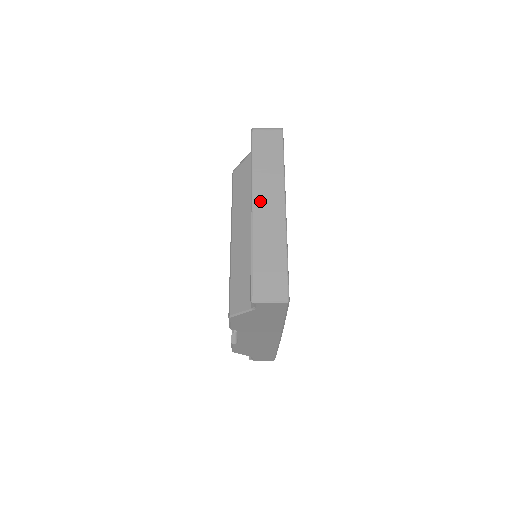
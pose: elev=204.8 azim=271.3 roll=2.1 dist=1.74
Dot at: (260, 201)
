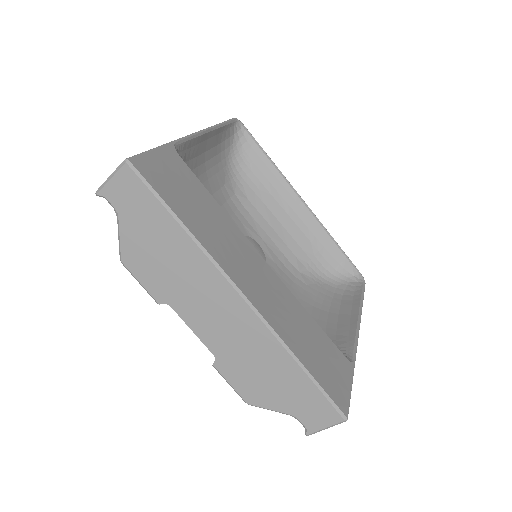
Dot at: occluded
